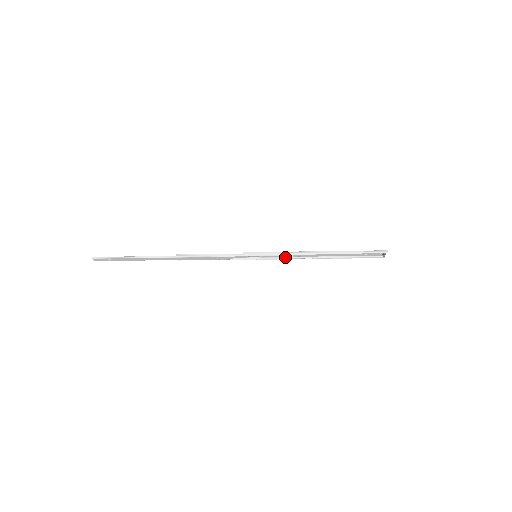
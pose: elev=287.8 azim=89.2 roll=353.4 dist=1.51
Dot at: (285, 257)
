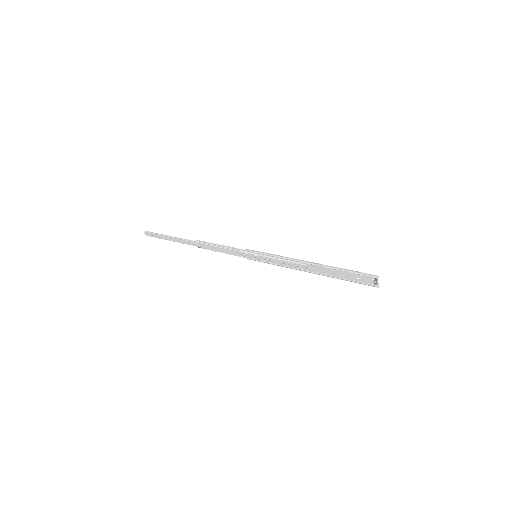
Dot at: (281, 264)
